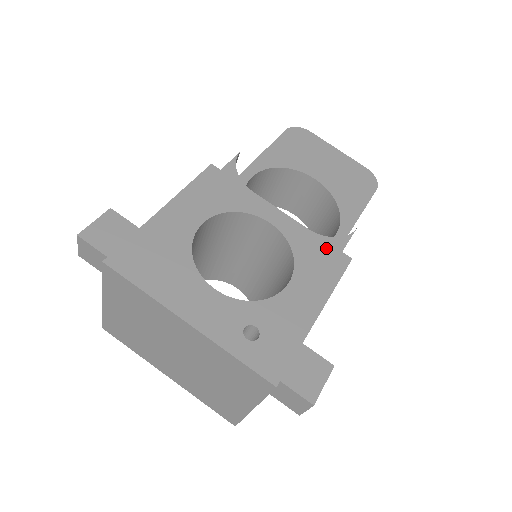
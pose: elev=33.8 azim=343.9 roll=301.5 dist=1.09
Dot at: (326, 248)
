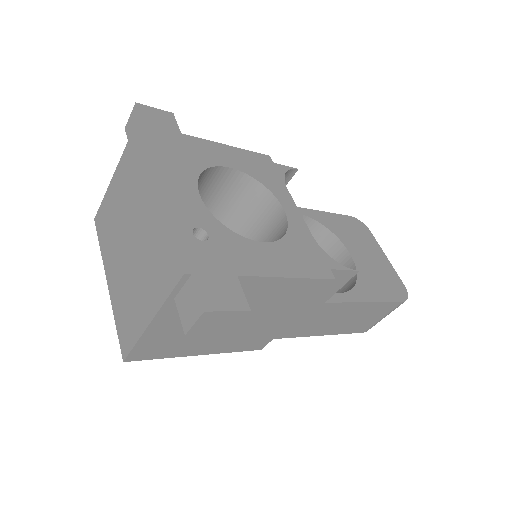
Dot at: (318, 256)
